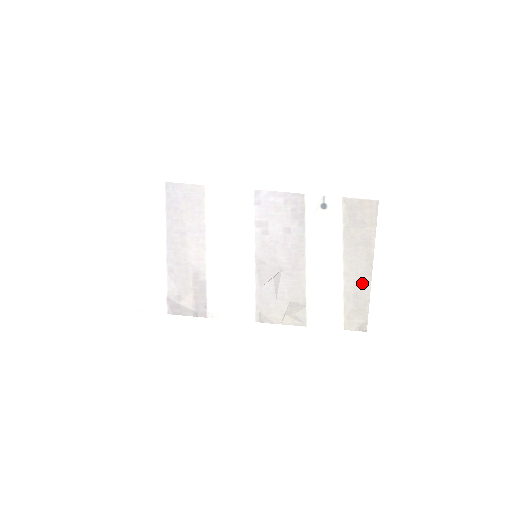
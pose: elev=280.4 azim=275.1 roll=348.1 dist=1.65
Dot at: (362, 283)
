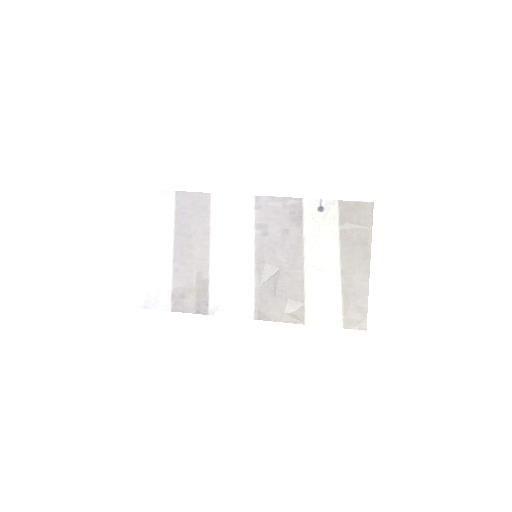
Dot at: (360, 281)
